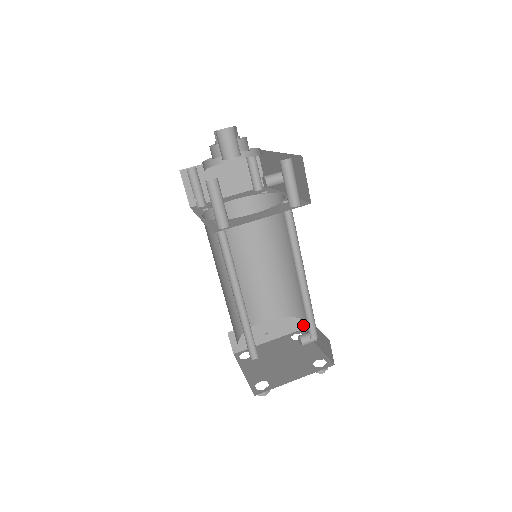
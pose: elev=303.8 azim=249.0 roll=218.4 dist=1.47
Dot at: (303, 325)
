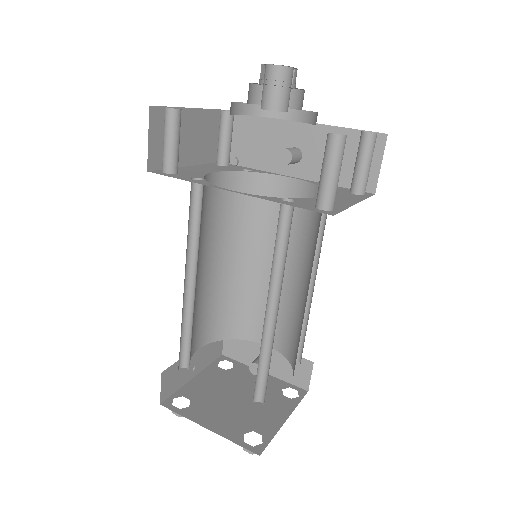
Dot at: (230, 349)
